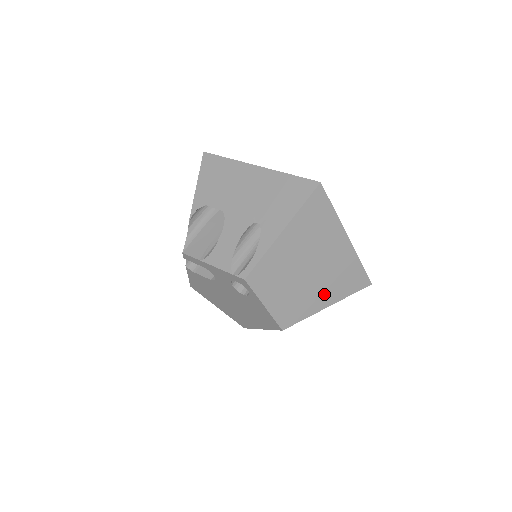
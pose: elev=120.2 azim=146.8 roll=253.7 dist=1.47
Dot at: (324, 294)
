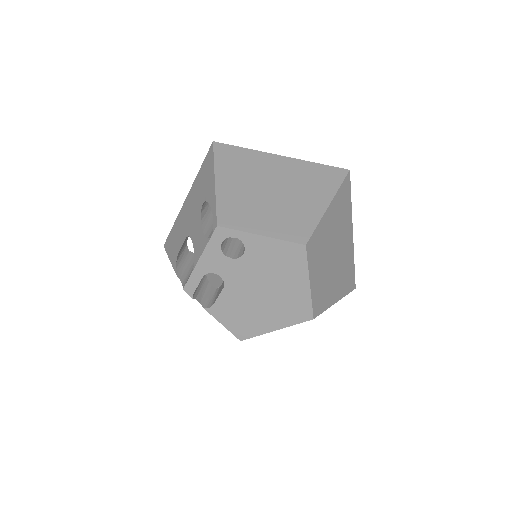
Dot at: (311, 199)
